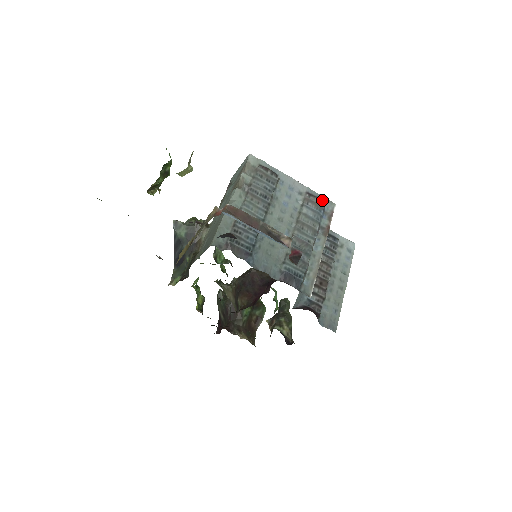
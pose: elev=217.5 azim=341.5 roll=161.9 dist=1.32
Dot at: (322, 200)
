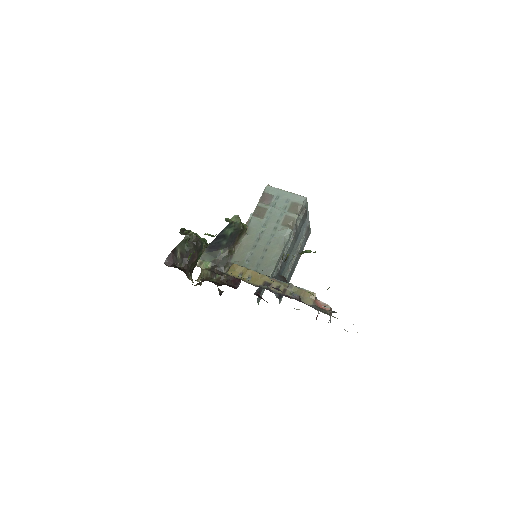
Dot at: (309, 231)
